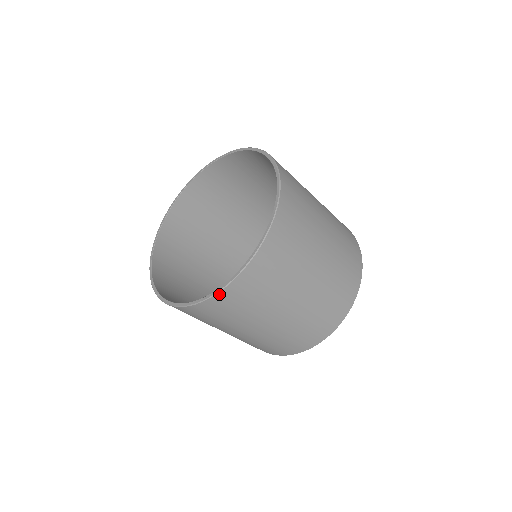
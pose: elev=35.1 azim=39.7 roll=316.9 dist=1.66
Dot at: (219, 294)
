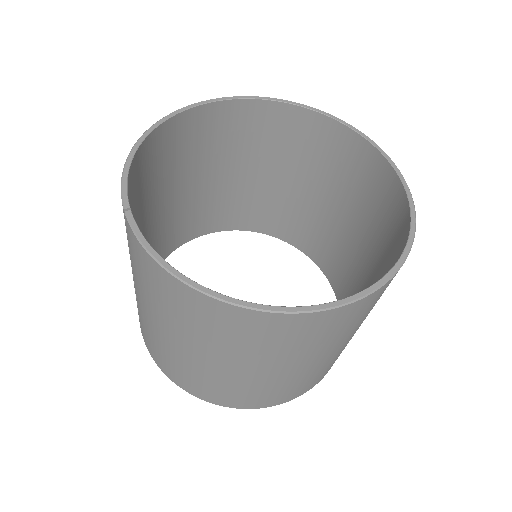
Dot at: (247, 310)
